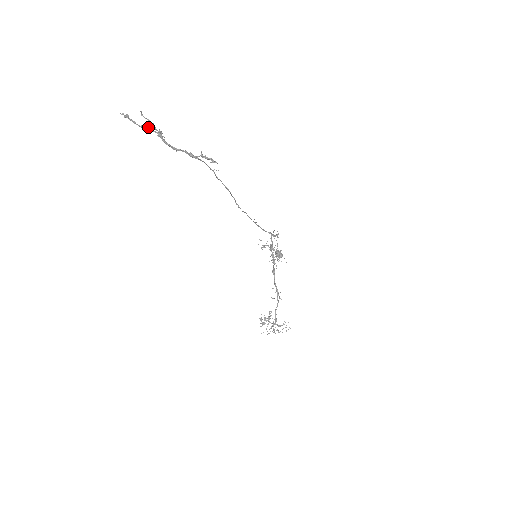
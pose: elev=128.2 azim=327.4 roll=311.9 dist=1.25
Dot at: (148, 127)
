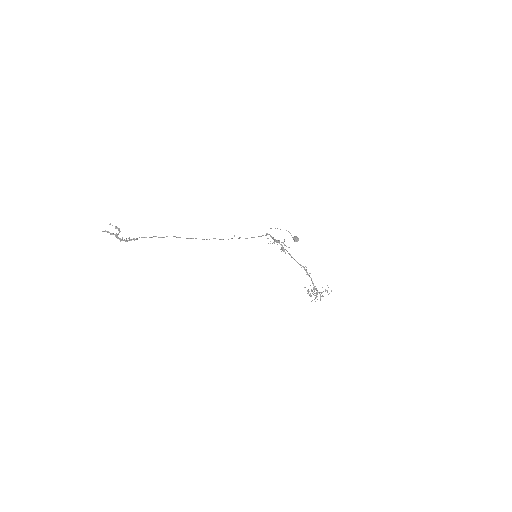
Dot at: (112, 233)
